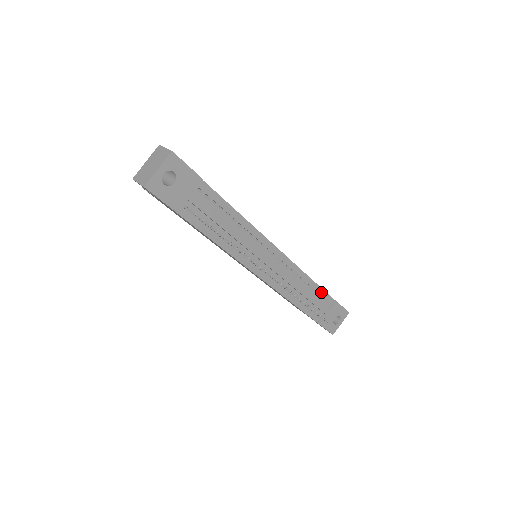
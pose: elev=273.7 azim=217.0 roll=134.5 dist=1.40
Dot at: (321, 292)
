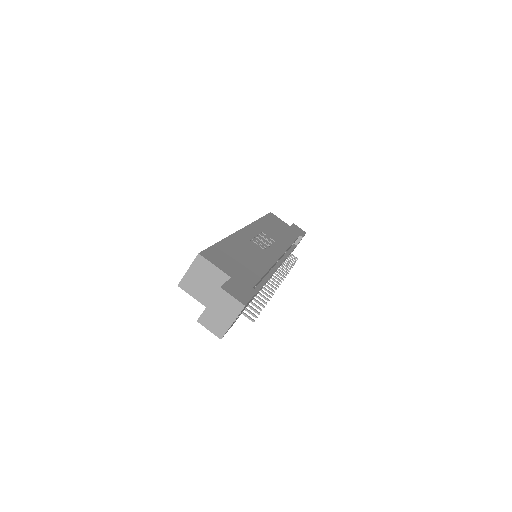
Dot at: occluded
